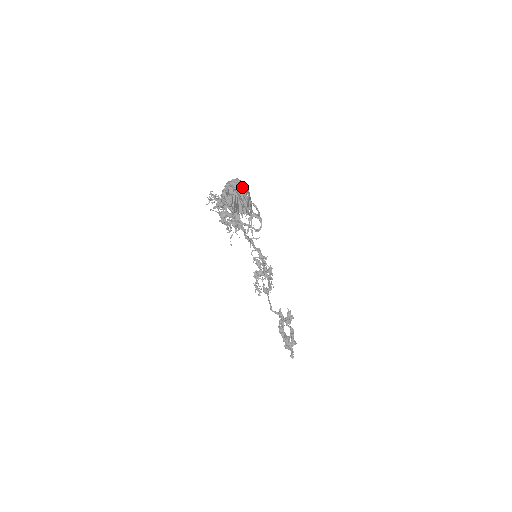
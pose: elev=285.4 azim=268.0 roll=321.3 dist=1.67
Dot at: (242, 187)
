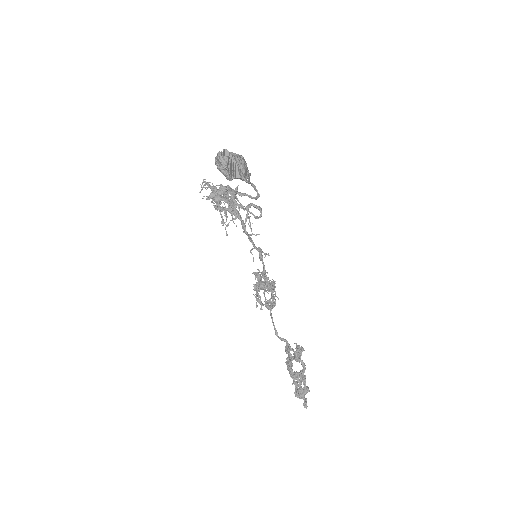
Dot at: (239, 157)
